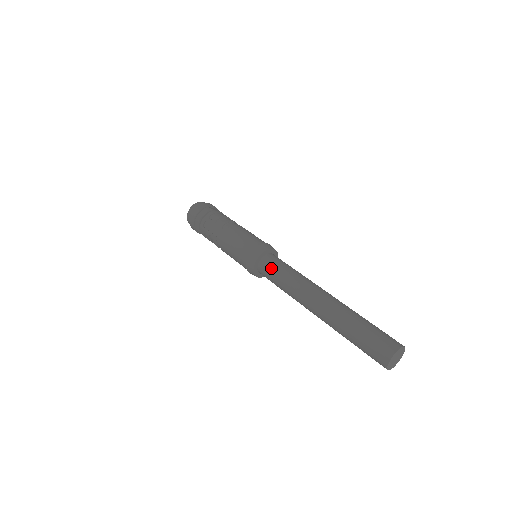
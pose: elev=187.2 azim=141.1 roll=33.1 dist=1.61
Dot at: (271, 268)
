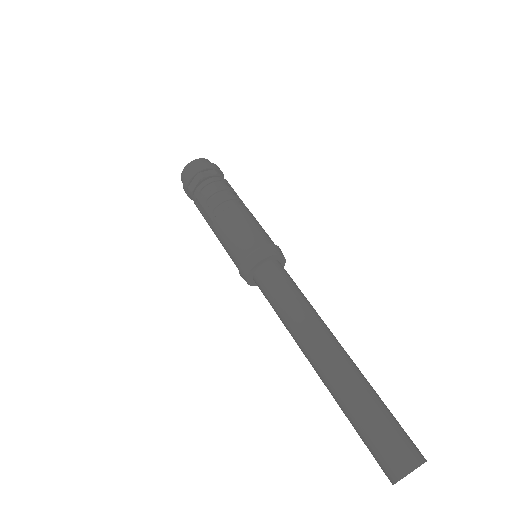
Dot at: (265, 290)
